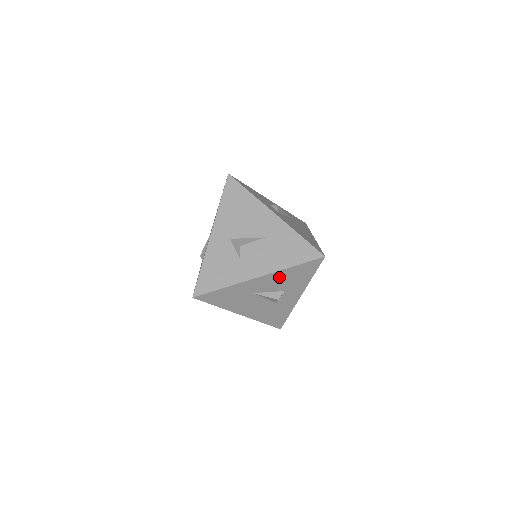
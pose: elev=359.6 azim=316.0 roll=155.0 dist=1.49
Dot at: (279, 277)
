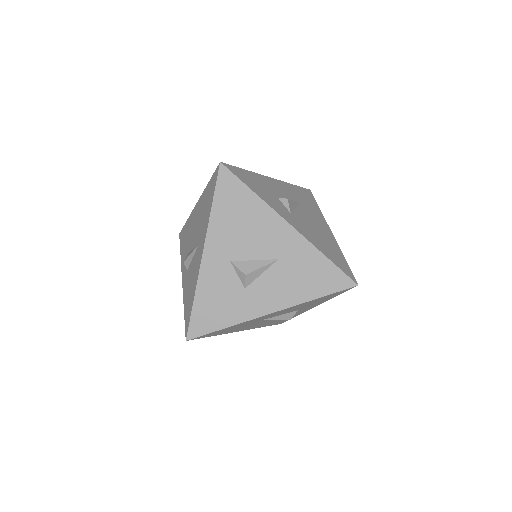
Dot at: (296, 307)
